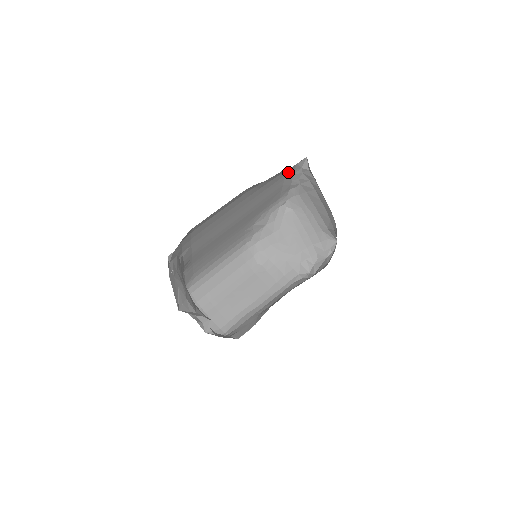
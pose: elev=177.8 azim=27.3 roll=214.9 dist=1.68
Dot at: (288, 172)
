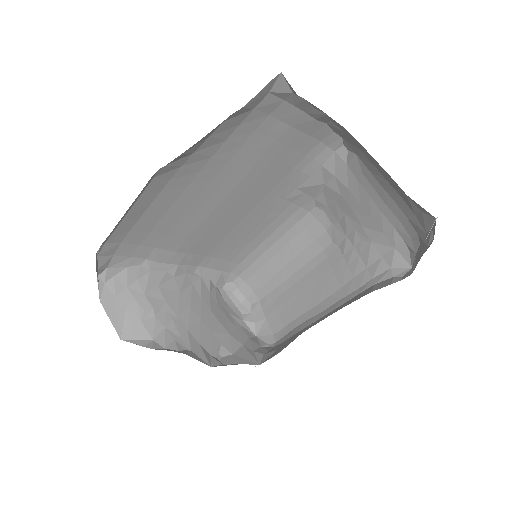
Dot at: (269, 109)
